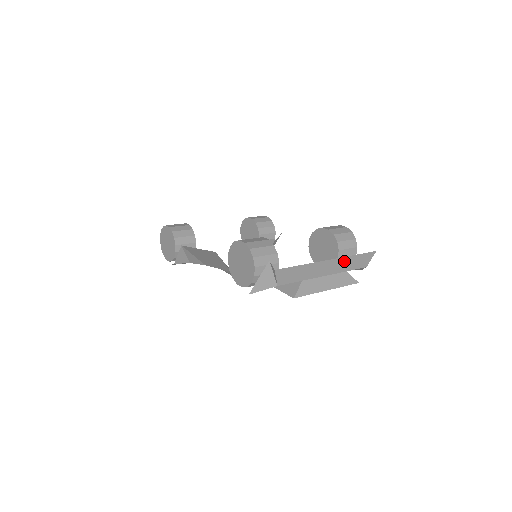
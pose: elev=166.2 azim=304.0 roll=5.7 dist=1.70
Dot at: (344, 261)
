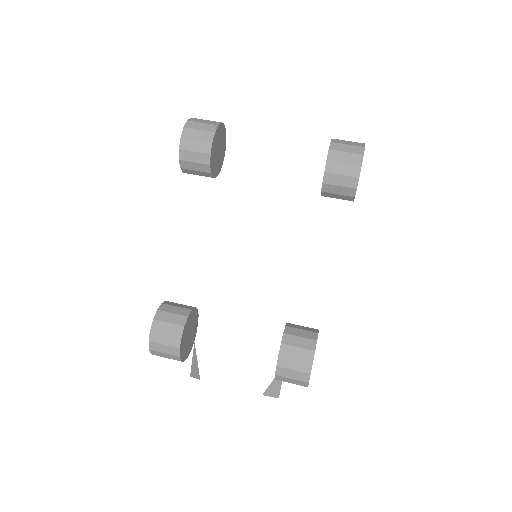
Dot at: occluded
